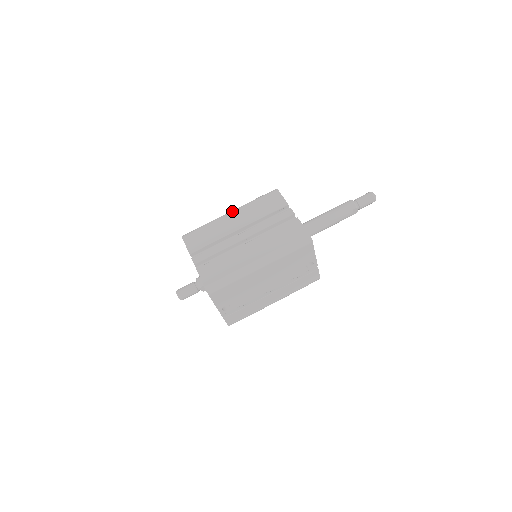
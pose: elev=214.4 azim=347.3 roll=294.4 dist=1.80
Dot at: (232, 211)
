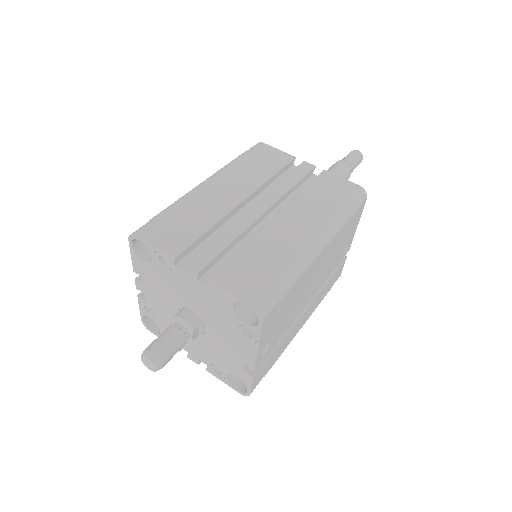
Dot at: (209, 178)
